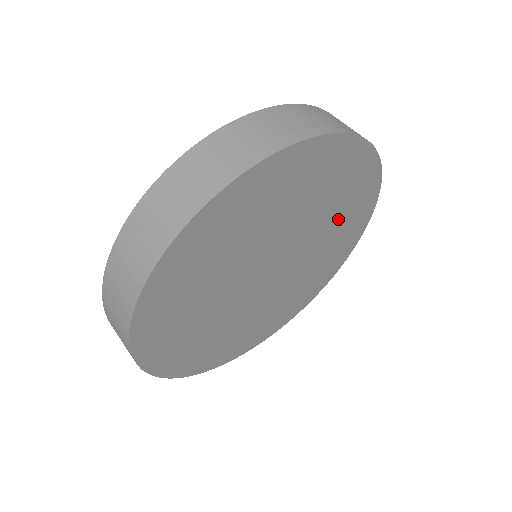
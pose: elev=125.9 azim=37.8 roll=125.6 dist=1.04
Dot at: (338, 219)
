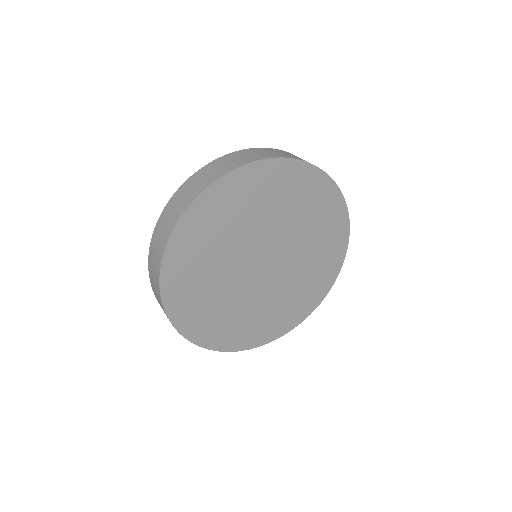
Dot at: (316, 252)
